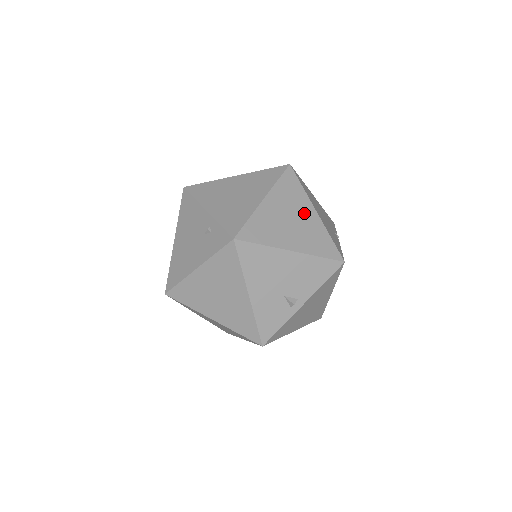
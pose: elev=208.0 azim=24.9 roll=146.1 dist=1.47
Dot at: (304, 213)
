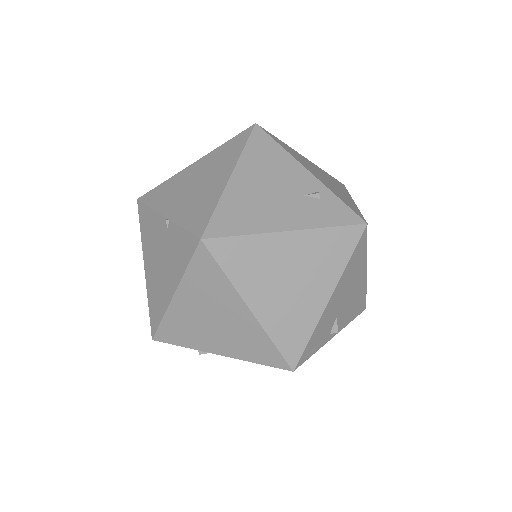
Dot at: occluded
